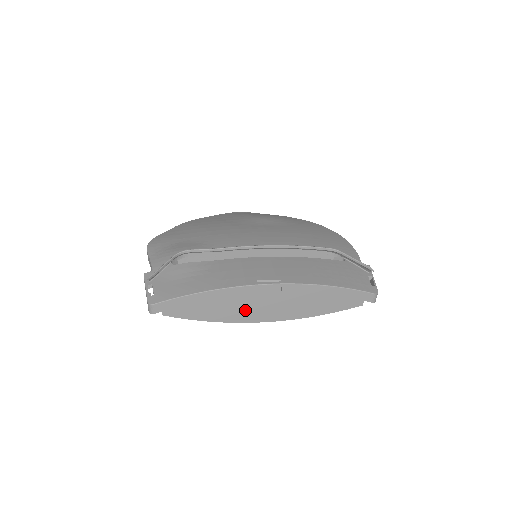
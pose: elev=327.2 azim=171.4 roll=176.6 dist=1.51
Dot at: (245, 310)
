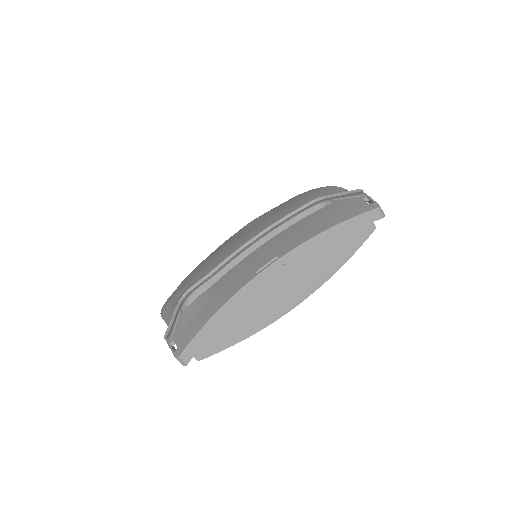
Dot at: (268, 307)
